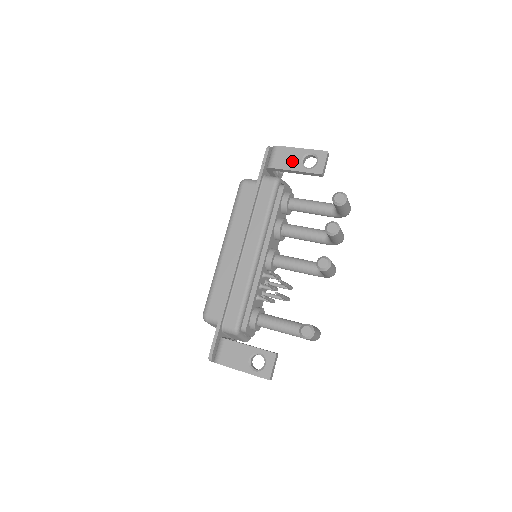
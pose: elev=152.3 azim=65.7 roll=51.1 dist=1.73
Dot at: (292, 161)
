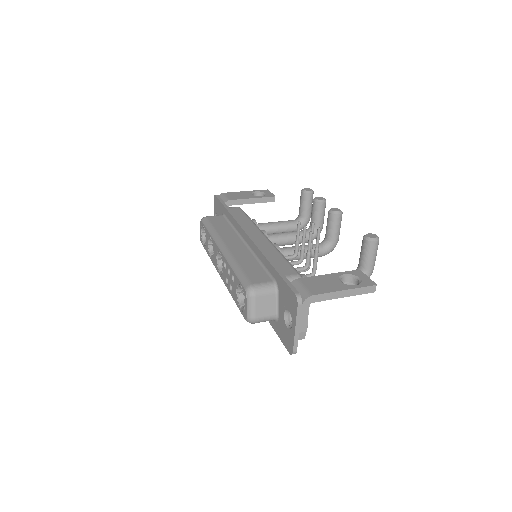
Dot at: (244, 195)
